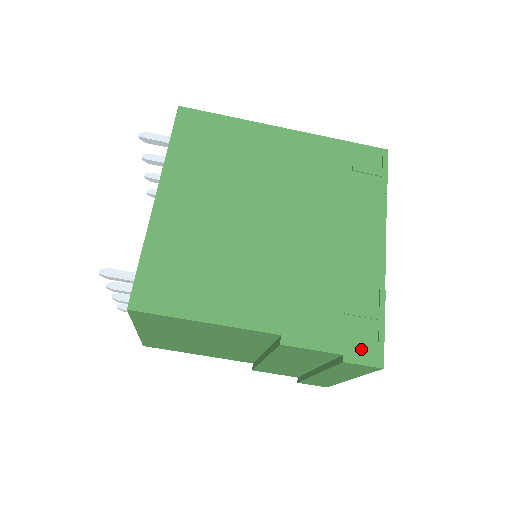
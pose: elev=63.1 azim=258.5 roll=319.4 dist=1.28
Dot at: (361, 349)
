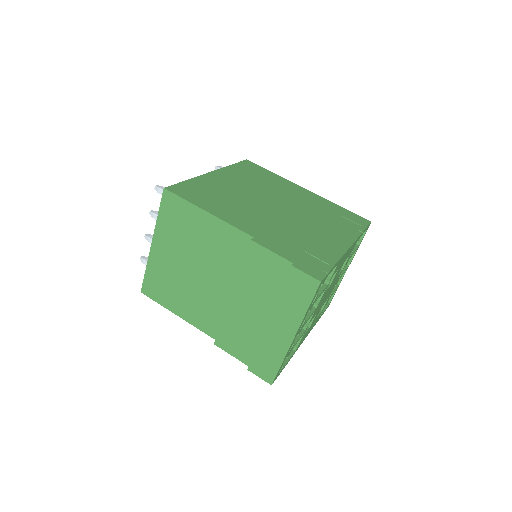
Dot at: (308, 267)
